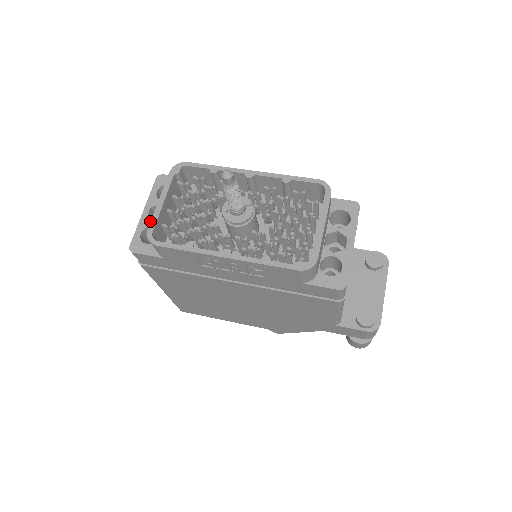
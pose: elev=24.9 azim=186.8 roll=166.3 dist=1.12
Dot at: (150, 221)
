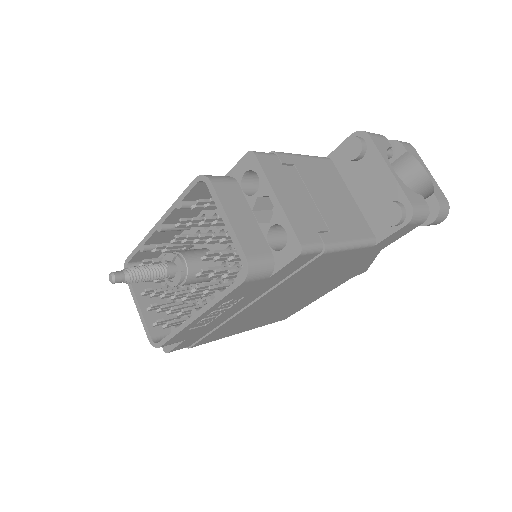
Dot at: occluded
